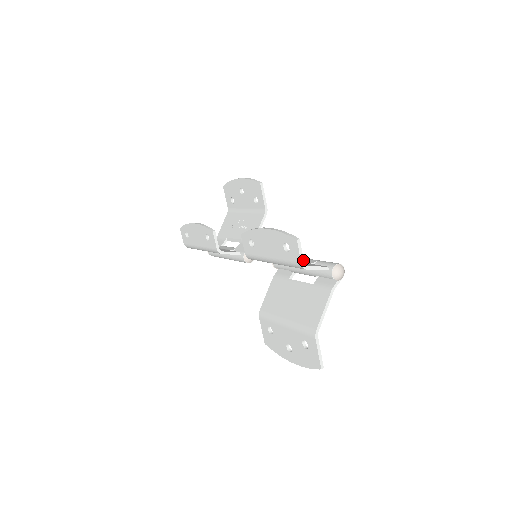
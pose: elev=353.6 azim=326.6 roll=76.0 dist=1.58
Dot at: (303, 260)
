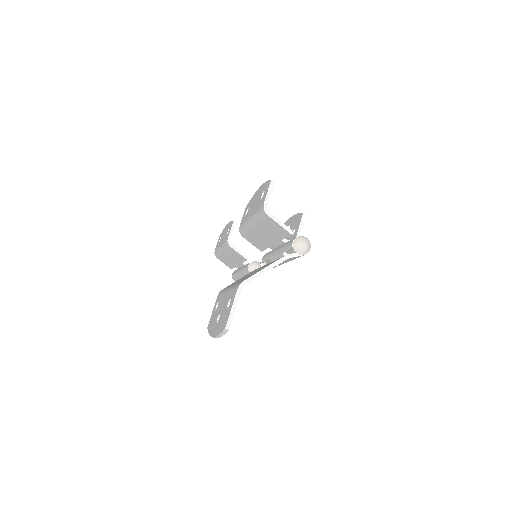
Dot at: (267, 202)
